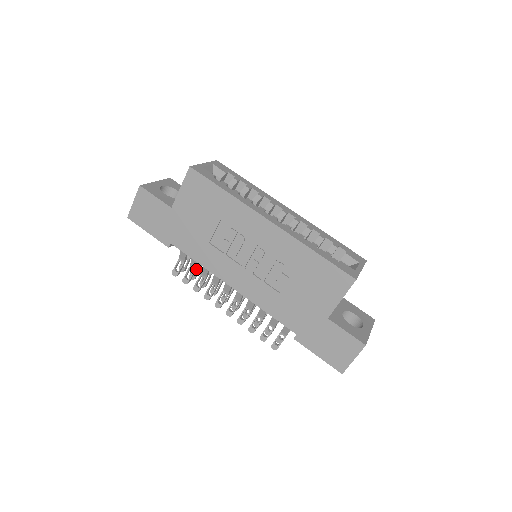
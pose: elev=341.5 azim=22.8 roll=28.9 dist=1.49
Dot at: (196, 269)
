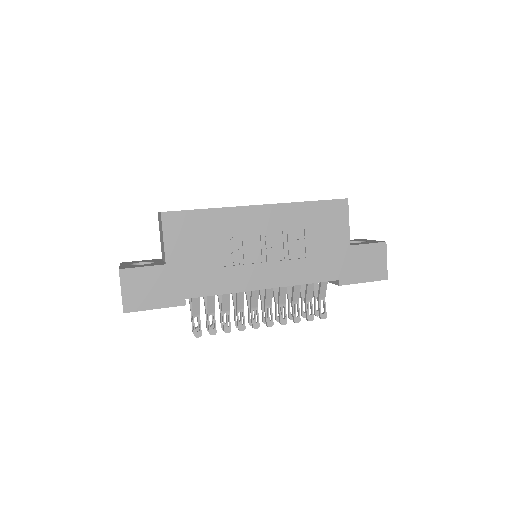
Dot at: (214, 313)
